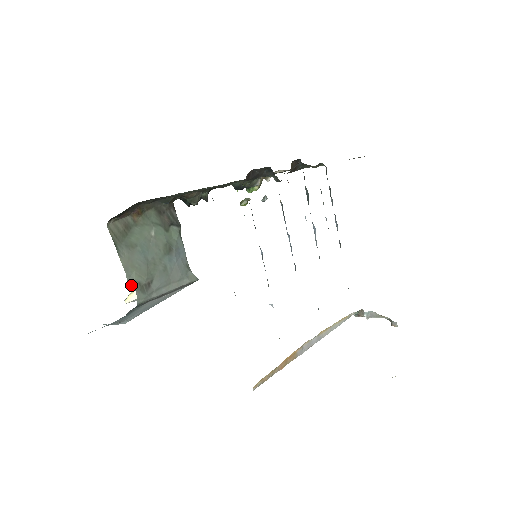
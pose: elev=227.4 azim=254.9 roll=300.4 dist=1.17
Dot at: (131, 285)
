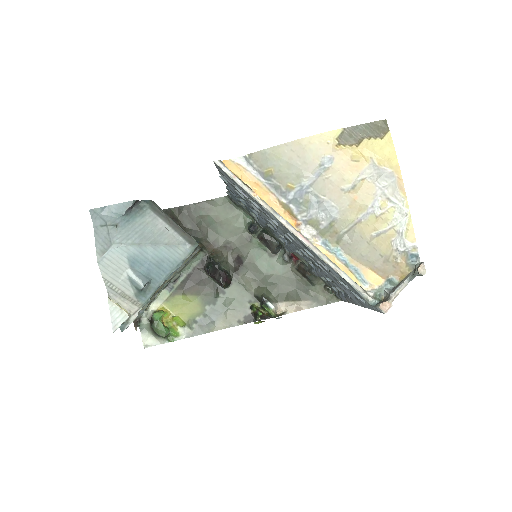
Dot at: occluded
